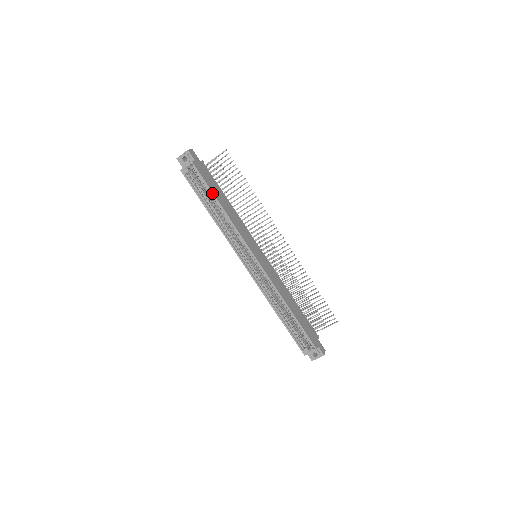
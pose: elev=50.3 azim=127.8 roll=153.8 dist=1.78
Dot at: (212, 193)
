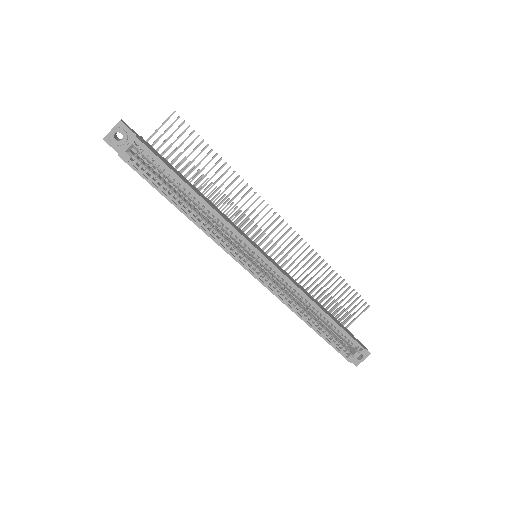
Dot at: (180, 180)
